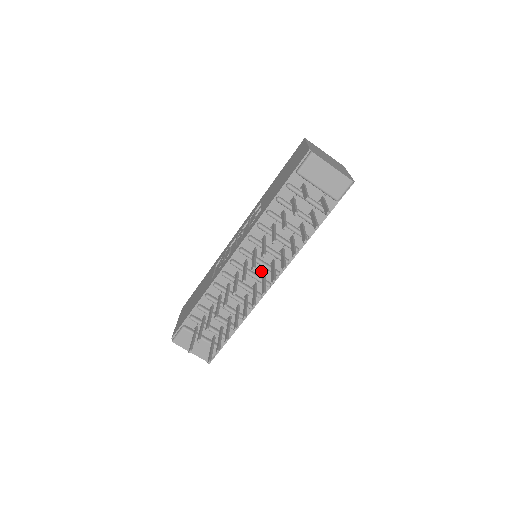
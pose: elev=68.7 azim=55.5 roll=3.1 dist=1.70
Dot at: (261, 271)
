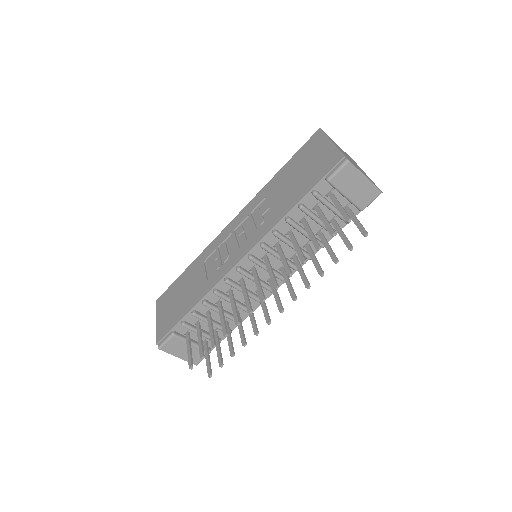
Dot at: (267, 277)
